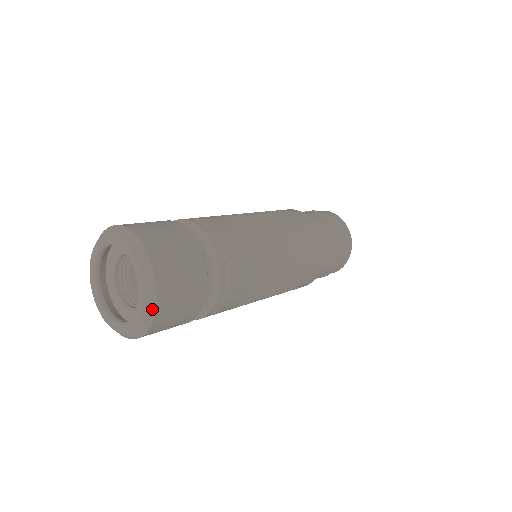
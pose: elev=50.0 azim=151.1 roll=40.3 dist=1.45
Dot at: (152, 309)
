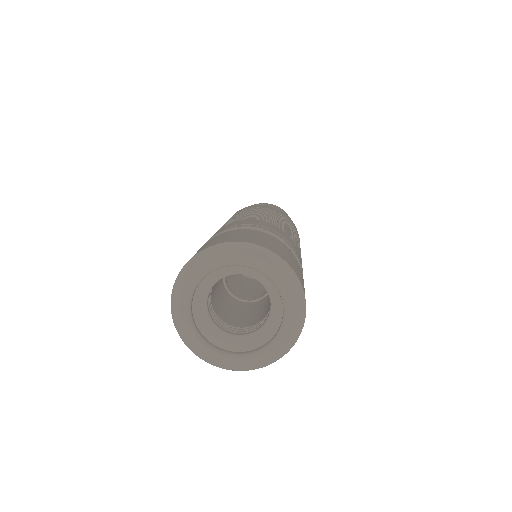
Dot at: (298, 334)
